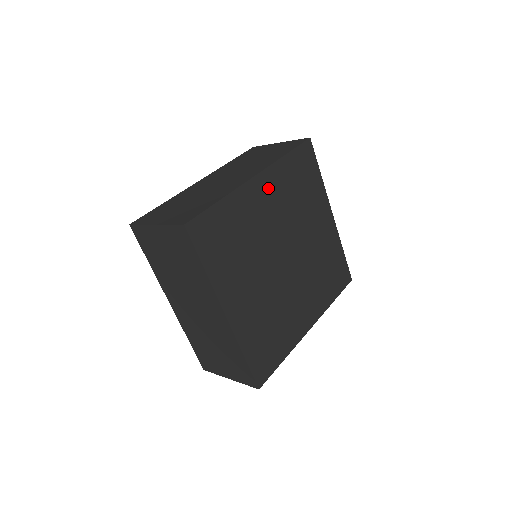
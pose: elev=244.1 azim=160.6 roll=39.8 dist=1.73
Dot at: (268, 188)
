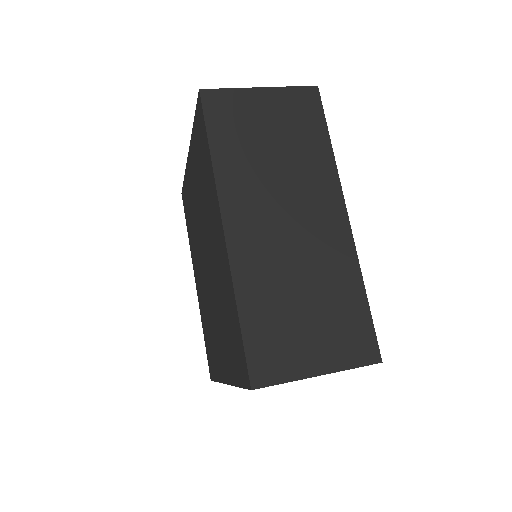
Dot at: occluded
